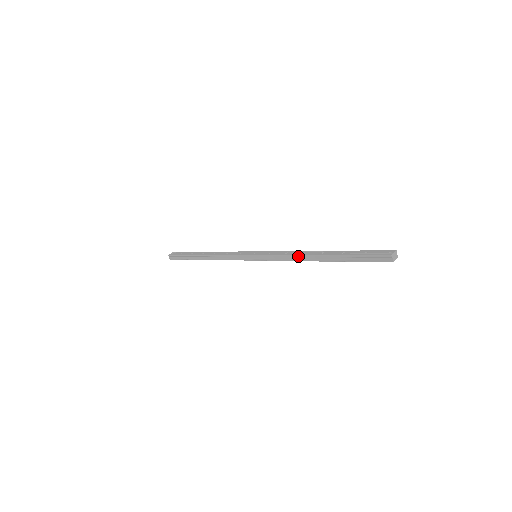
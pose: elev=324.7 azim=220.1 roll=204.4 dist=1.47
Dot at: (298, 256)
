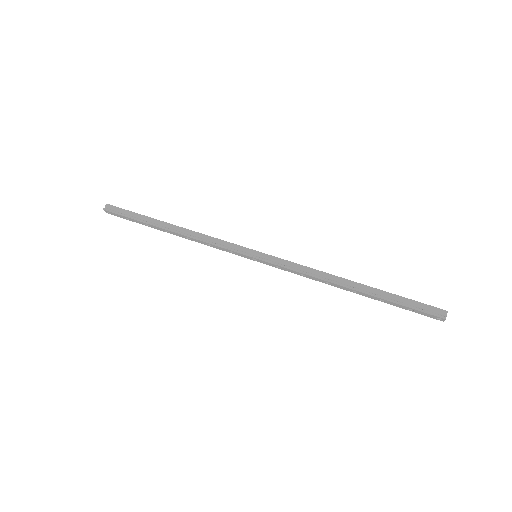
Dot at: (326, 273)
